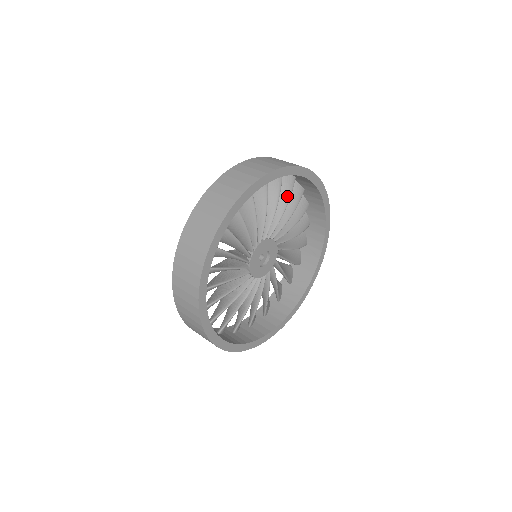
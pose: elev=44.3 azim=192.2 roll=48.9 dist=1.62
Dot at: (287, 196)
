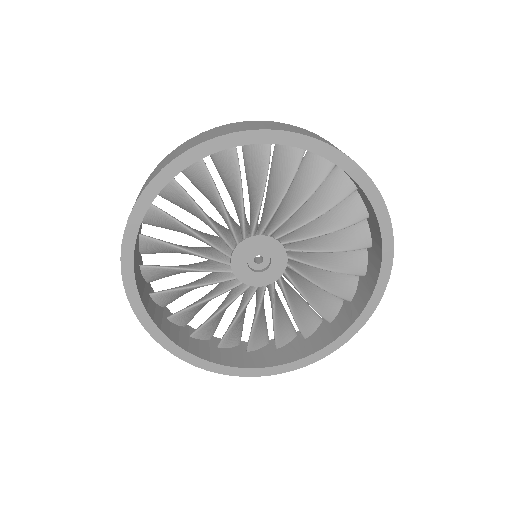
Dot at: (330, 203)
